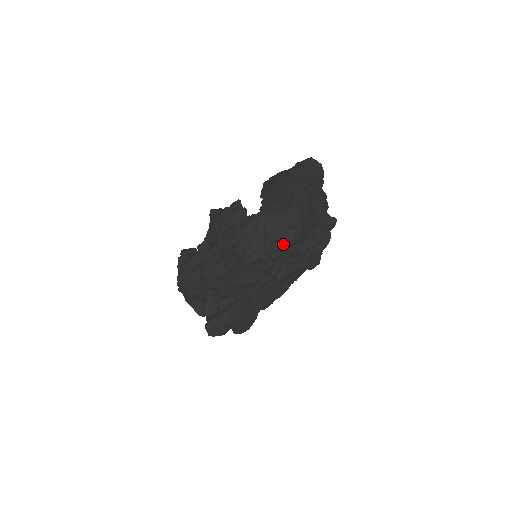
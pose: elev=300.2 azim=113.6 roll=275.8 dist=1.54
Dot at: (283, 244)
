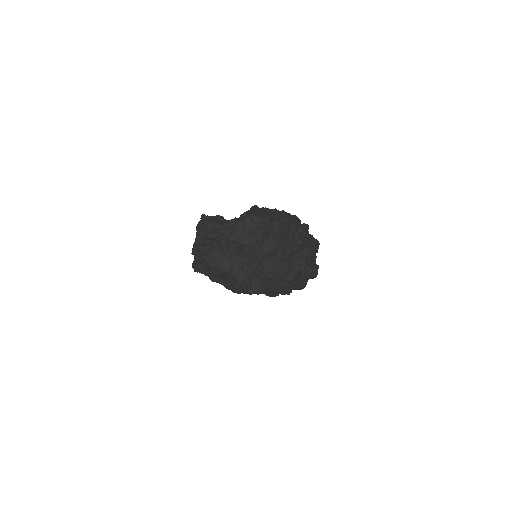
Dot at: occluded
